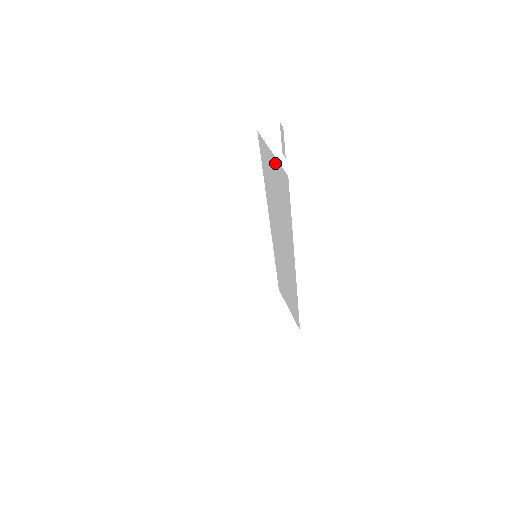
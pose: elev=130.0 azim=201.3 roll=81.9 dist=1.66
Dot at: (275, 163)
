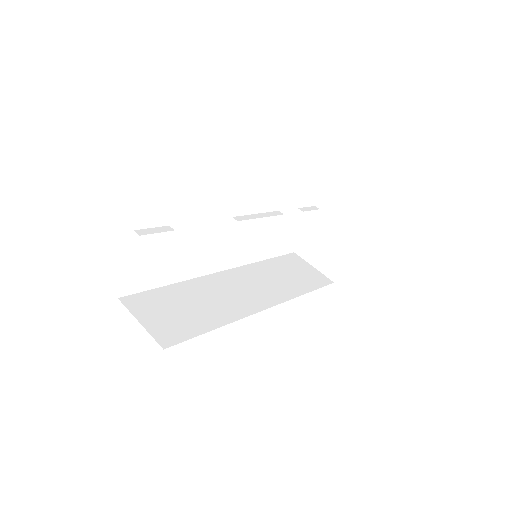
Dot at: occluded
